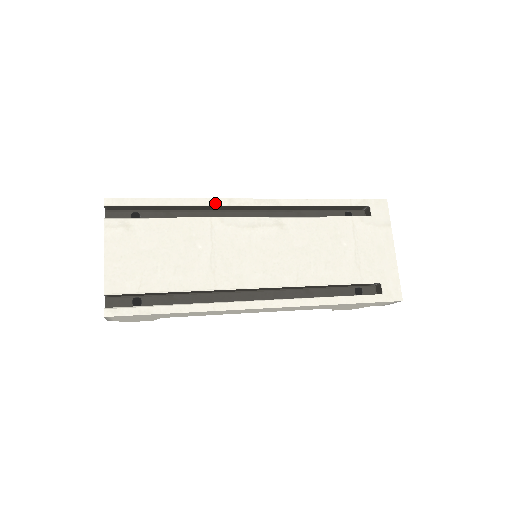
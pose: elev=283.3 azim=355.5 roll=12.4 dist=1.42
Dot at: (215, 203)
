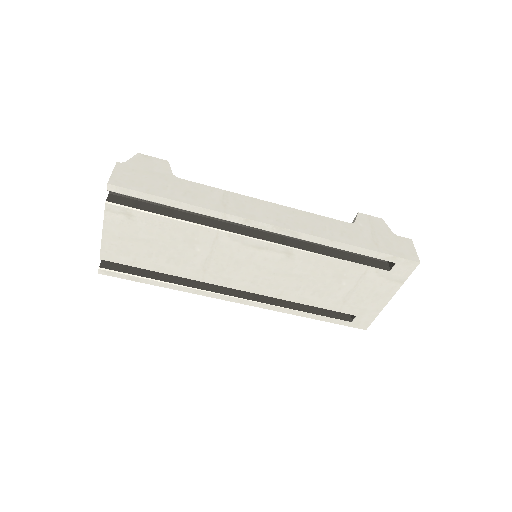
Dot at: (229, 219)
